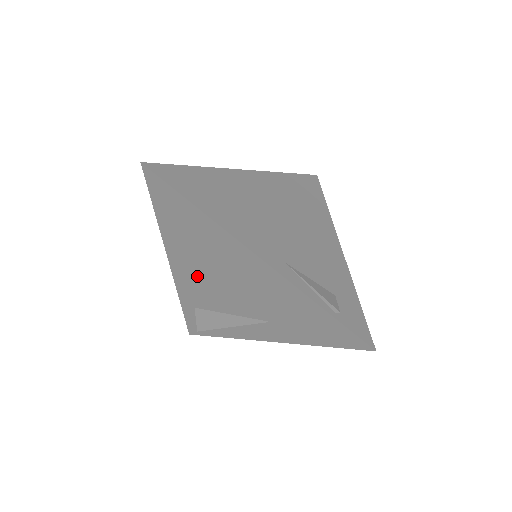
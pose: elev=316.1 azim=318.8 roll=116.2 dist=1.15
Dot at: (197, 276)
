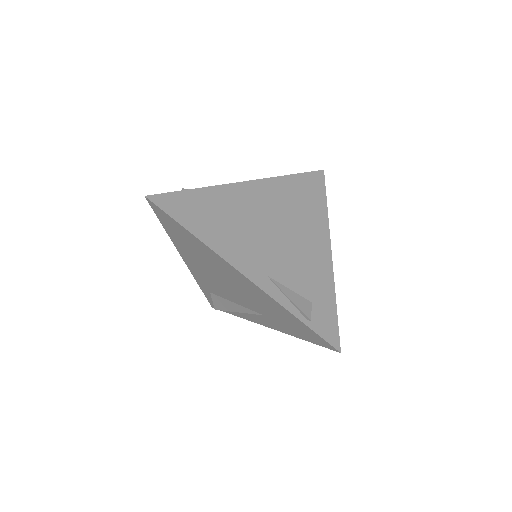
Dot at: (205, 274)
